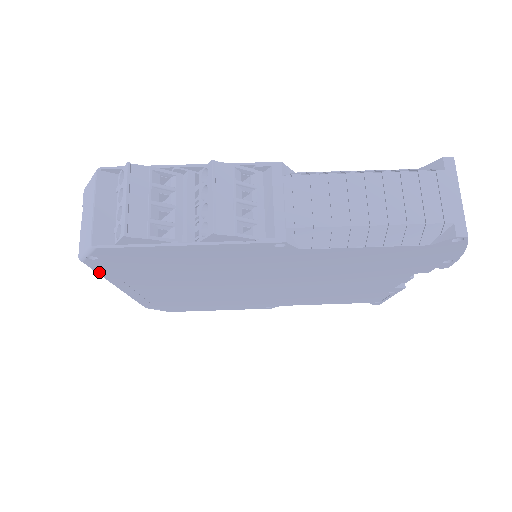
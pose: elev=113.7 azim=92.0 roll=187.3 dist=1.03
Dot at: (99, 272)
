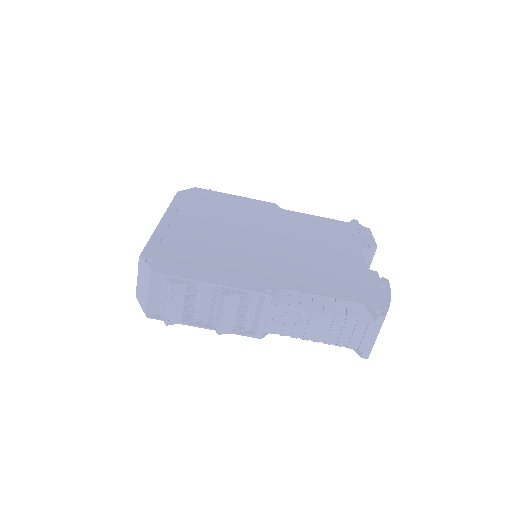
Dot at: occluded
